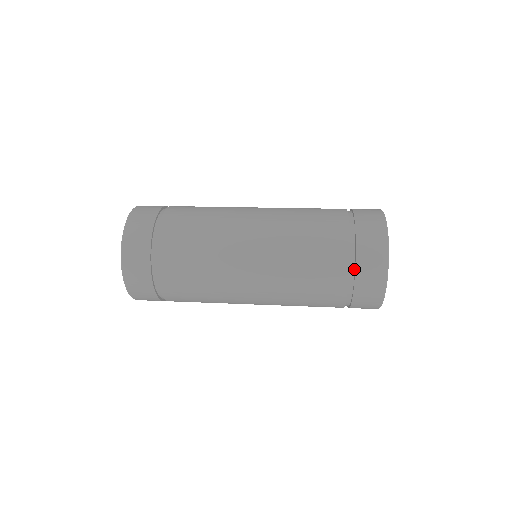
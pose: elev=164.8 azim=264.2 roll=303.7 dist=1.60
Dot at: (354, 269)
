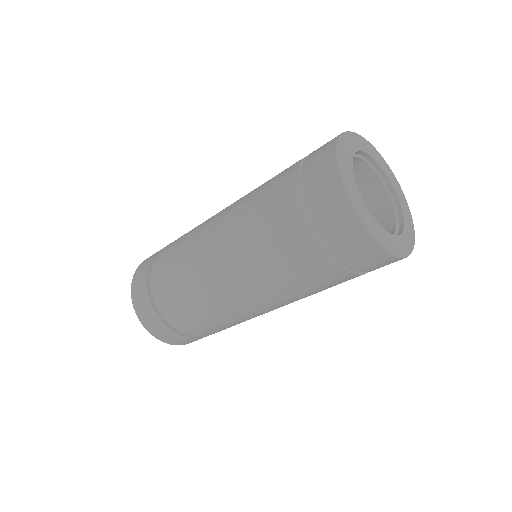
Dot at: (318, 225)
